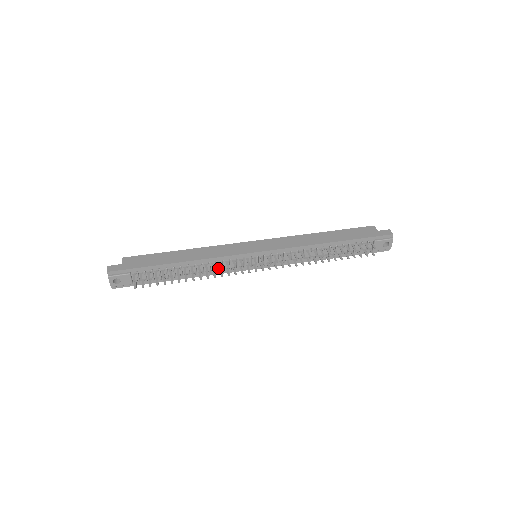
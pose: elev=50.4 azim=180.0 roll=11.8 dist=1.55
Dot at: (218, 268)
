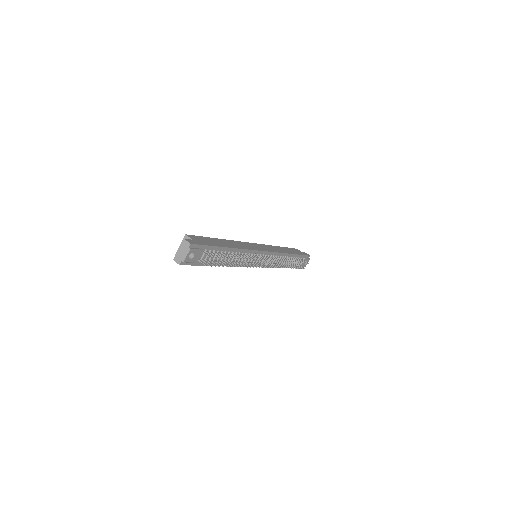
Dot at: (242, 260)
